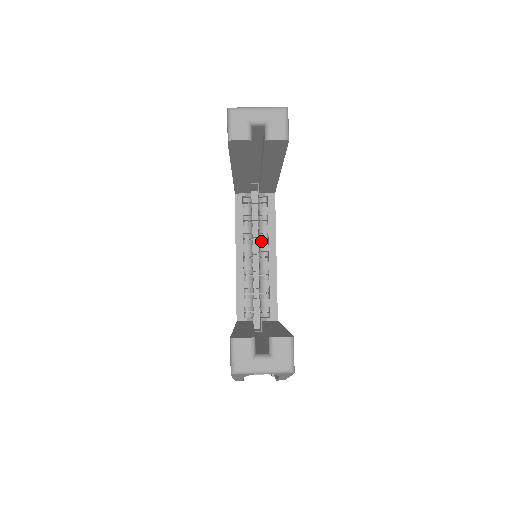
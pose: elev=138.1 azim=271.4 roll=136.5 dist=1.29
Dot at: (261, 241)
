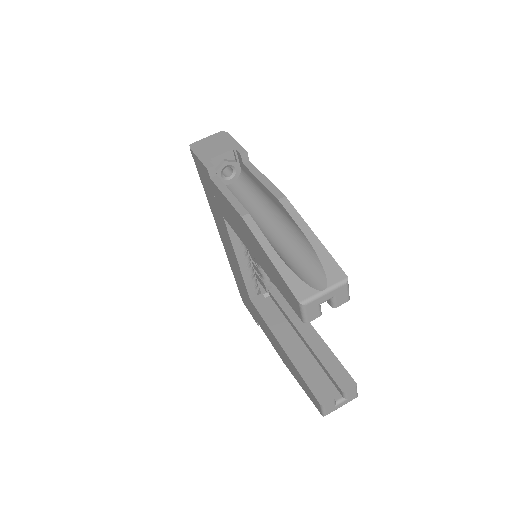
Dot at: occluded
